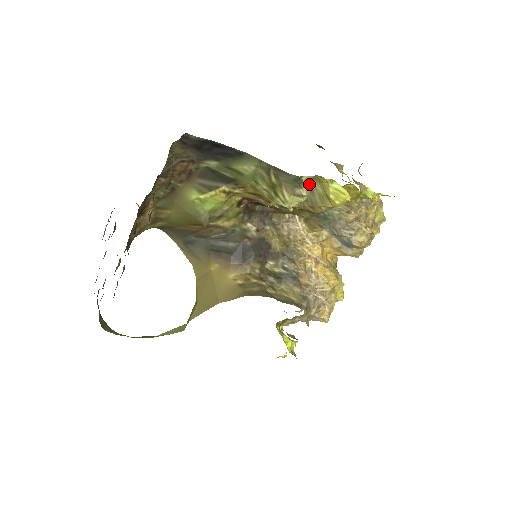
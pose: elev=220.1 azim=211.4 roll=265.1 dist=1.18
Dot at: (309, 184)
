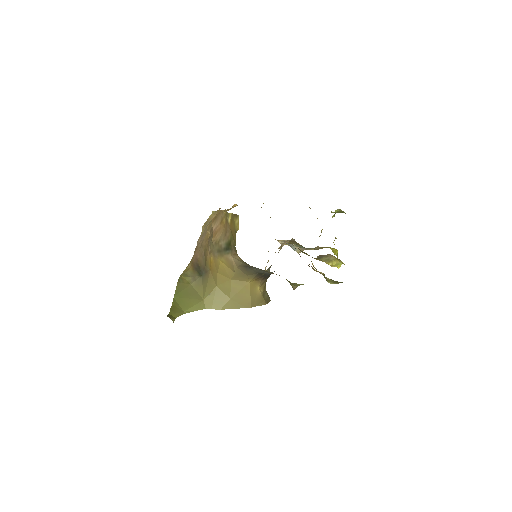
Dot at: (330, 255)
